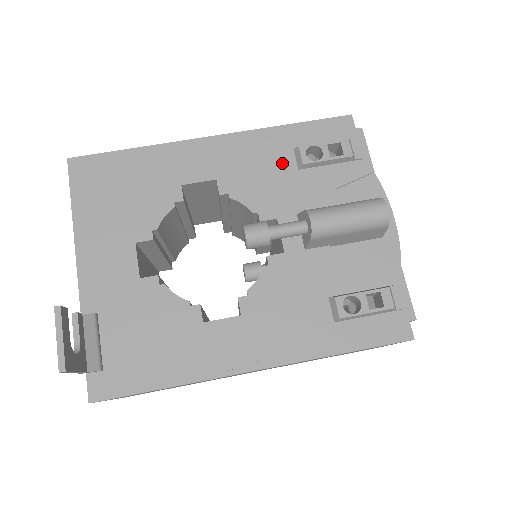
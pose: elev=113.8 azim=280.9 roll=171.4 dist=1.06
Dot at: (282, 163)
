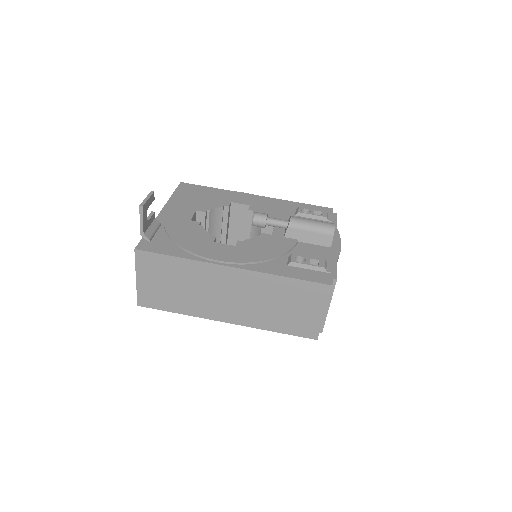
Dot at: (287, 210)
